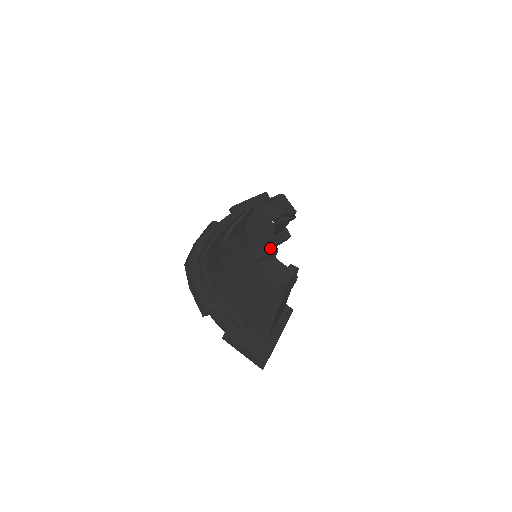
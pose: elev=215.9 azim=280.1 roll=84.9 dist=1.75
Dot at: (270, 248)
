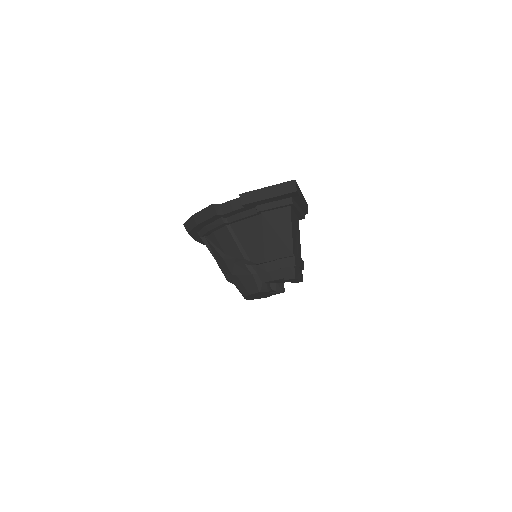
Dot at: occluded
